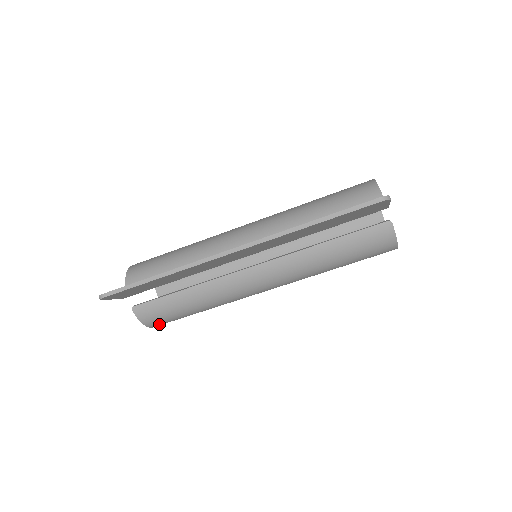
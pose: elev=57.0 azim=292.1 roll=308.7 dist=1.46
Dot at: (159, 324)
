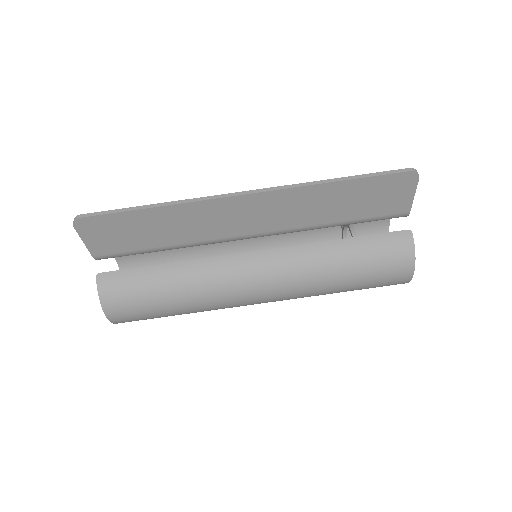
Dot at: (118, 312)
